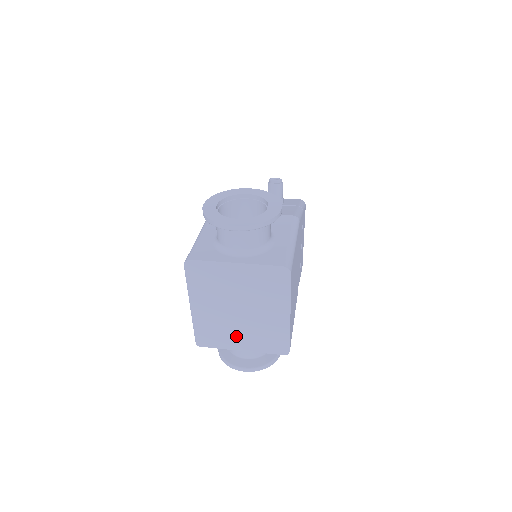
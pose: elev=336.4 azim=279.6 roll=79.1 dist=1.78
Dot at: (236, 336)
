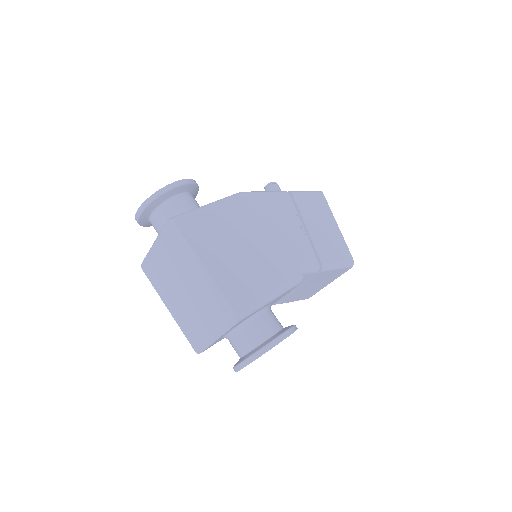
Dot at: (202, 323)
